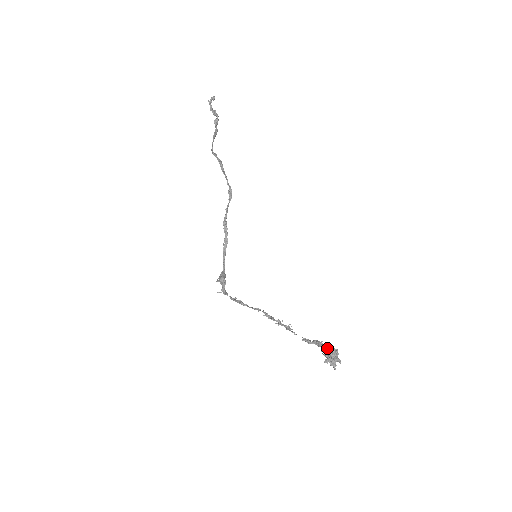
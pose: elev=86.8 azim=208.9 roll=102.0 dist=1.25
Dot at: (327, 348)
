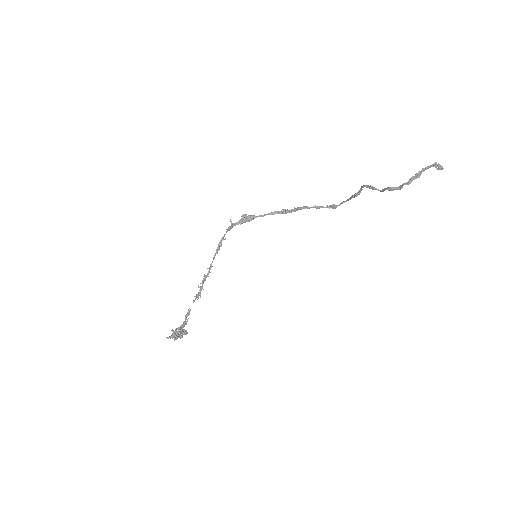
Dot at: (180, 331)
